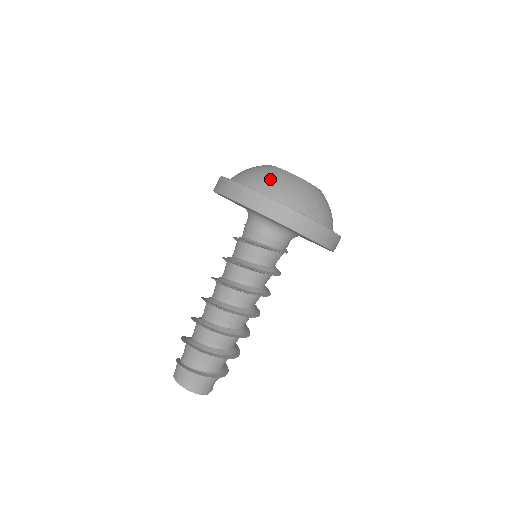
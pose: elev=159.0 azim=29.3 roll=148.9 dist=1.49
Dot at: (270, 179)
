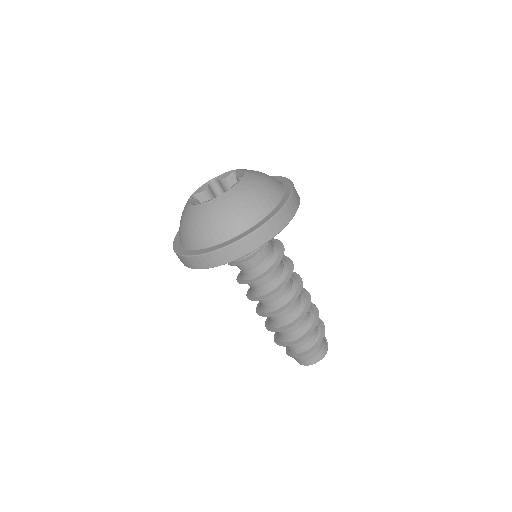
Dot at: (188, 230)
